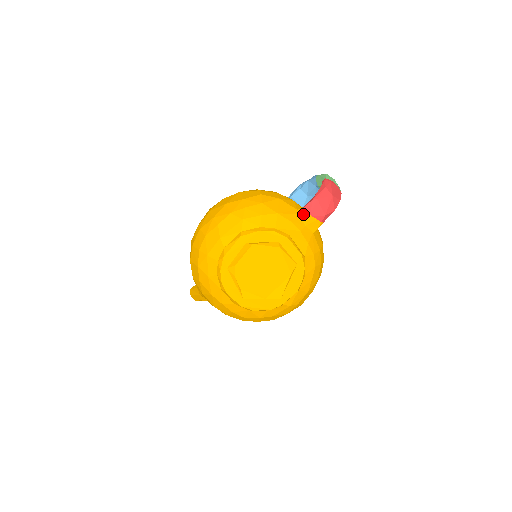
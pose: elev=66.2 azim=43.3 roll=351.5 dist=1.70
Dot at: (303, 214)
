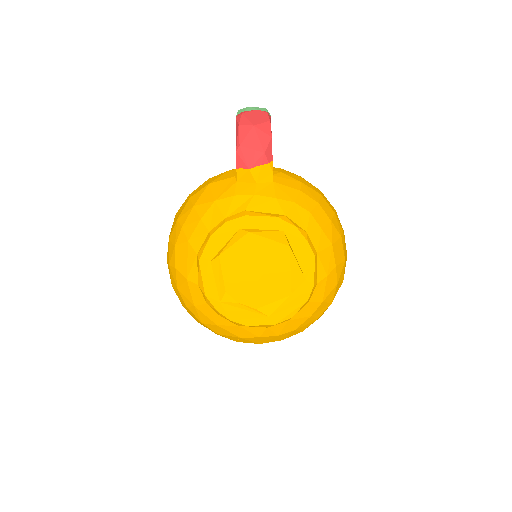
Dot at: (242, 175)
